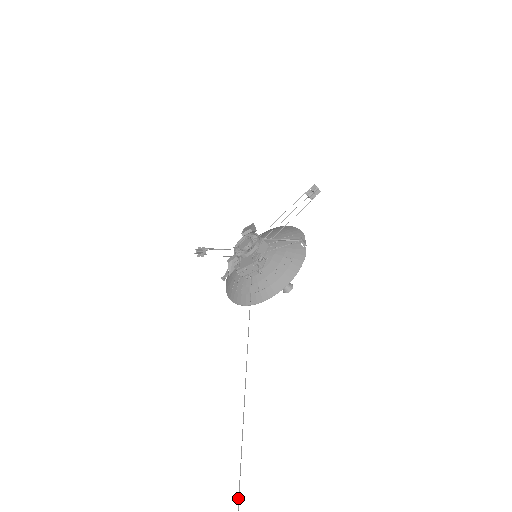
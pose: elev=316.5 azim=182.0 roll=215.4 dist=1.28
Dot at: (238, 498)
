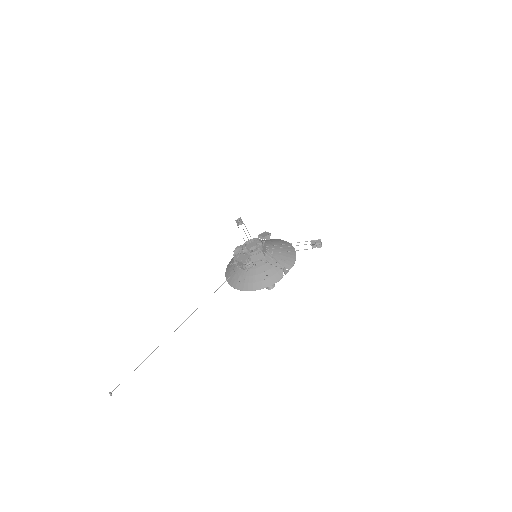
Dot at: occluded
